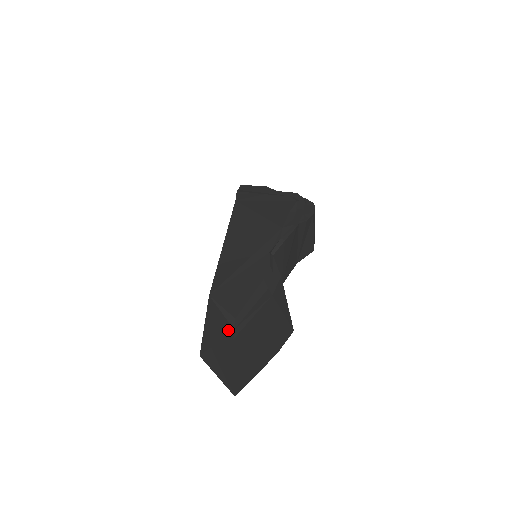
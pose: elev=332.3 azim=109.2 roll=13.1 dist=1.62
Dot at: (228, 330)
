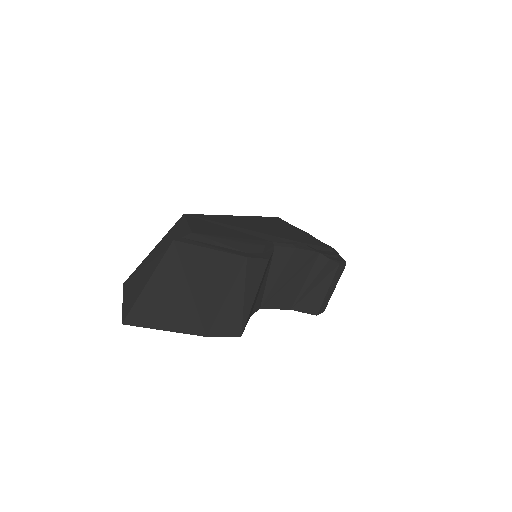
Dot at: occluded
